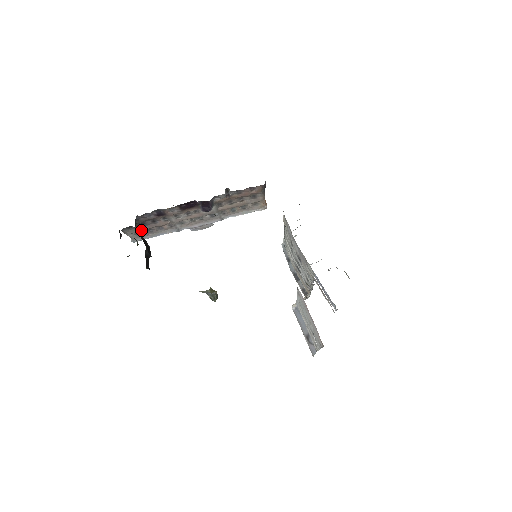
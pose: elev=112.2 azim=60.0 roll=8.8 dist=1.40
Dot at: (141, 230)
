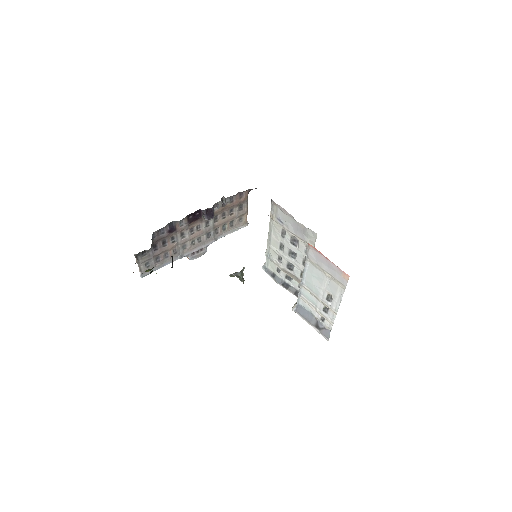
Dot at: (152, 257)
